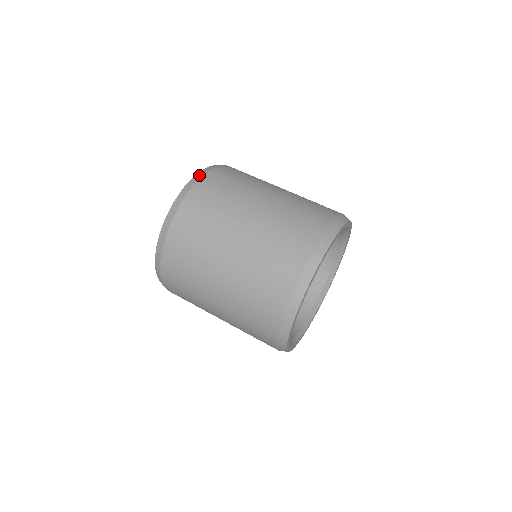
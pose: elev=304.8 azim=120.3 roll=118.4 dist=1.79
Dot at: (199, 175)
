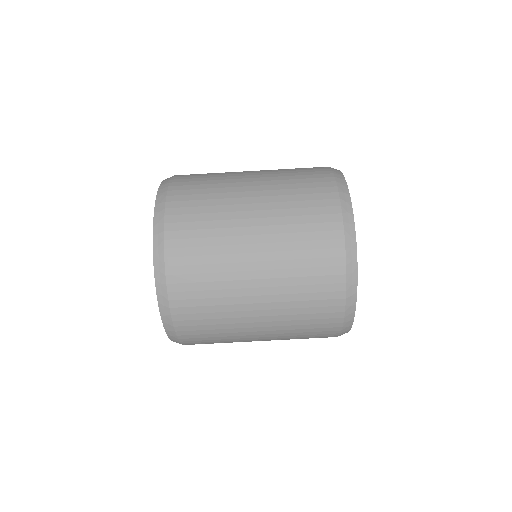
Dot at: (159, 263)
